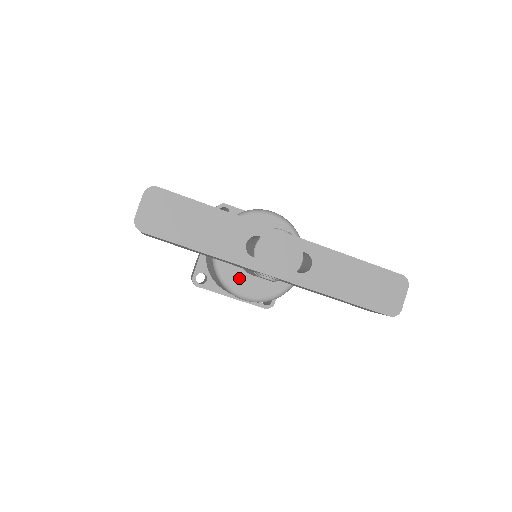
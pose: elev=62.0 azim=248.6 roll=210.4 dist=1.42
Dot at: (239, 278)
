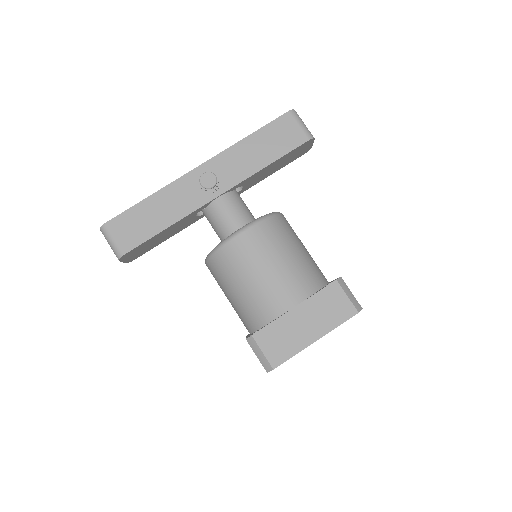
Dot at: occluded
